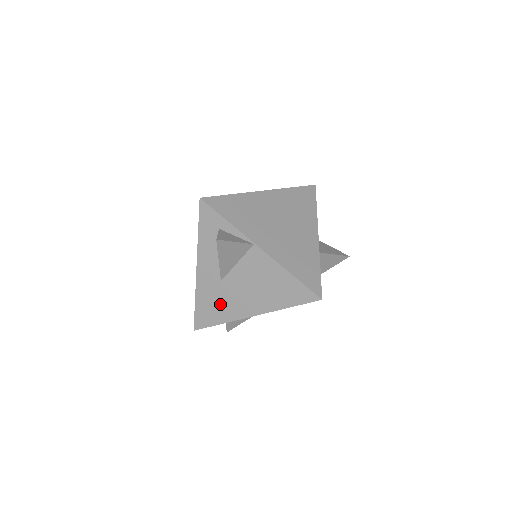
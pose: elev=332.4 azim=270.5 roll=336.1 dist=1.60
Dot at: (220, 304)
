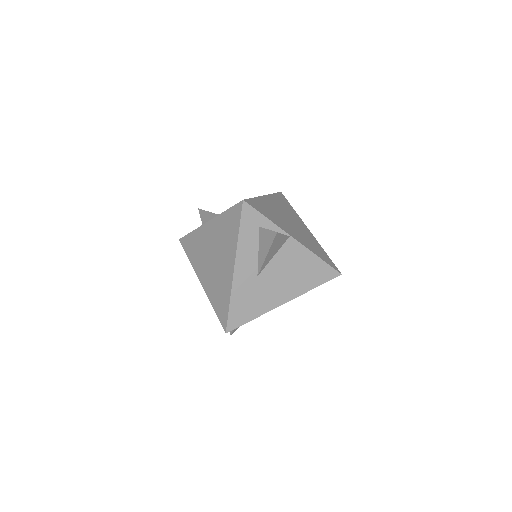
Dot at: (255, 299)
